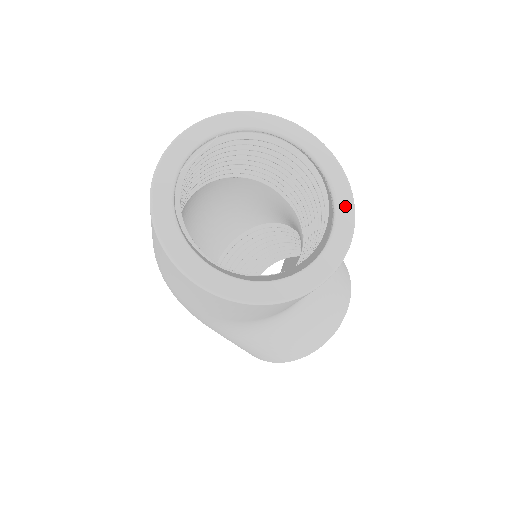
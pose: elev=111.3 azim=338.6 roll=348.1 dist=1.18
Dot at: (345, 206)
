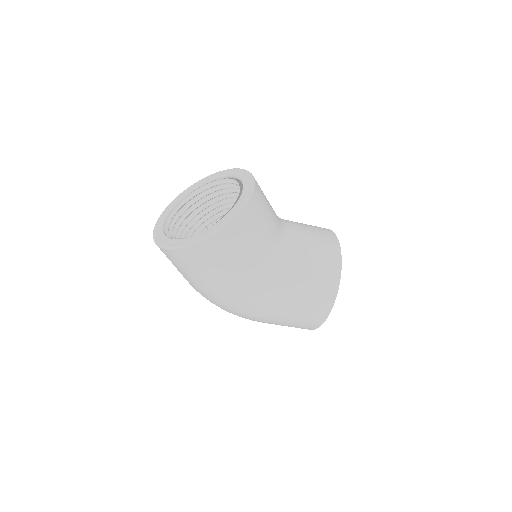
Dot at: (242, 174)
